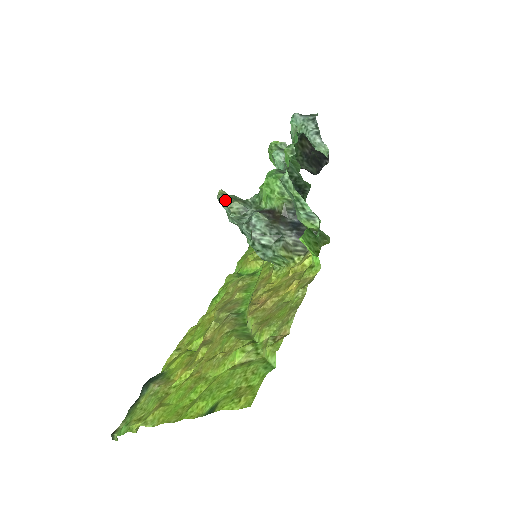
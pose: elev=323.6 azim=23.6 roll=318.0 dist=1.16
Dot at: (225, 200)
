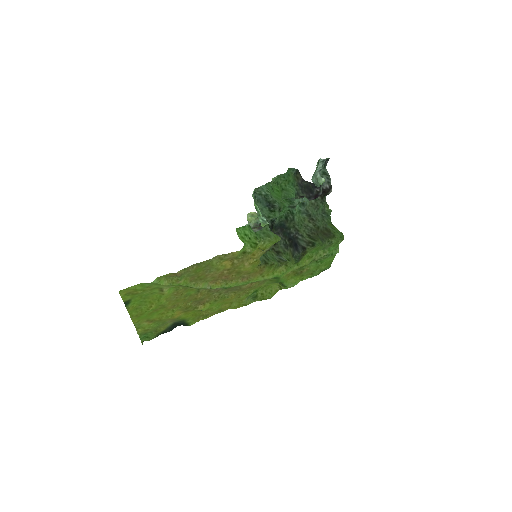
Dot at: (250, 218)
